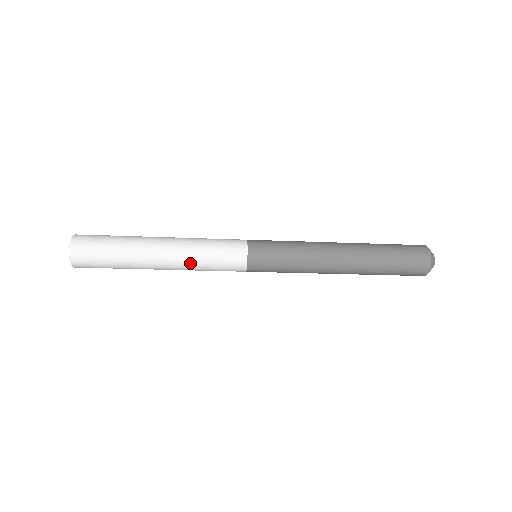
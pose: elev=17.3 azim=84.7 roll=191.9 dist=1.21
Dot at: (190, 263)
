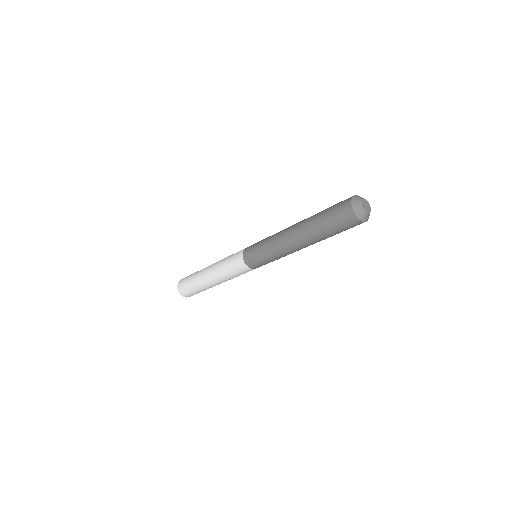
Dot at: (222, 276)
